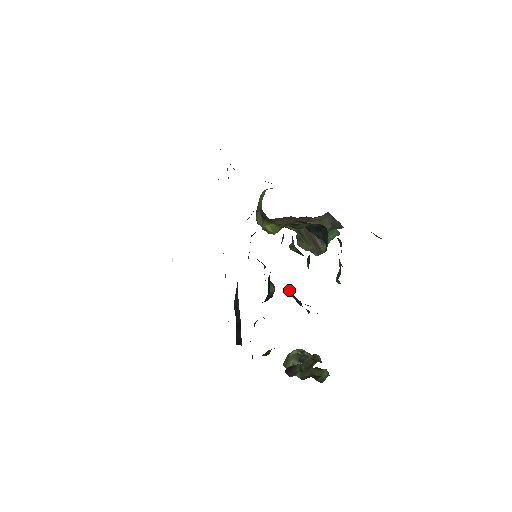
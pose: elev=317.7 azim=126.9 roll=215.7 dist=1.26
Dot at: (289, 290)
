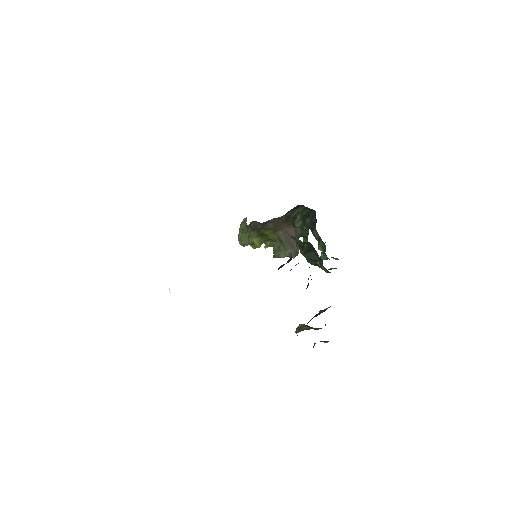
Dot at: (308, 244)
